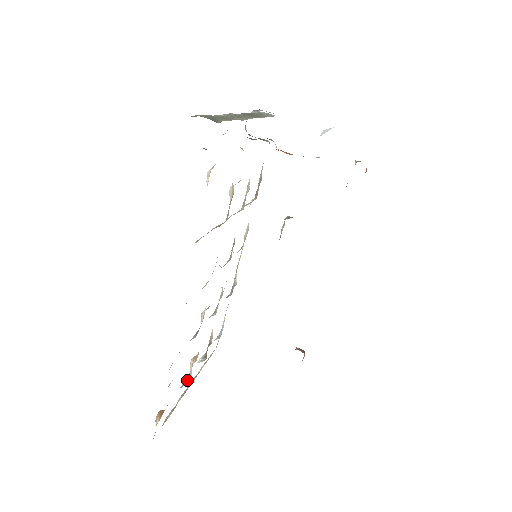
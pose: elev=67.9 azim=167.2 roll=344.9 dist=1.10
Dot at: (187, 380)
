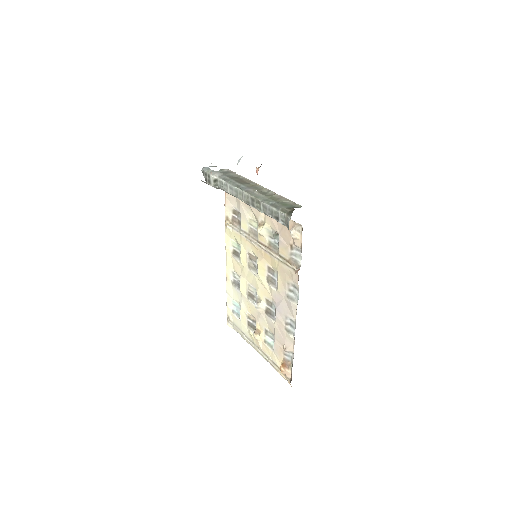
Dot at: (271, 344)
